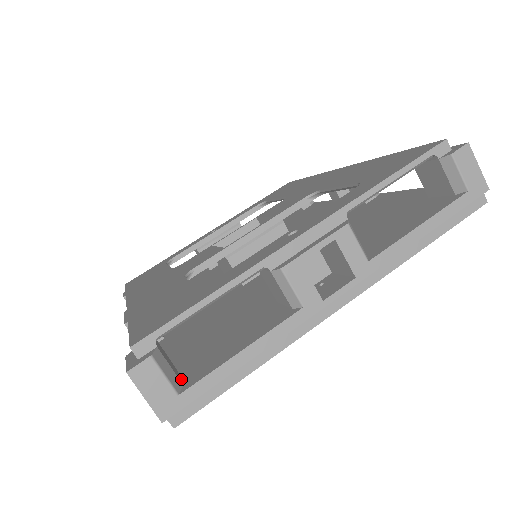
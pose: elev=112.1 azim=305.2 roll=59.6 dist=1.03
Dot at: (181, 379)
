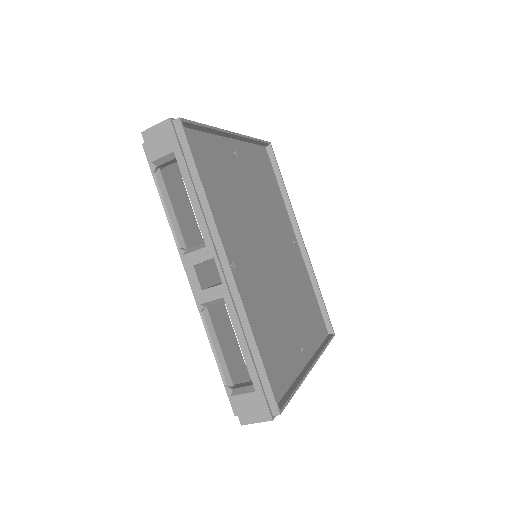
Dot at: occluded
